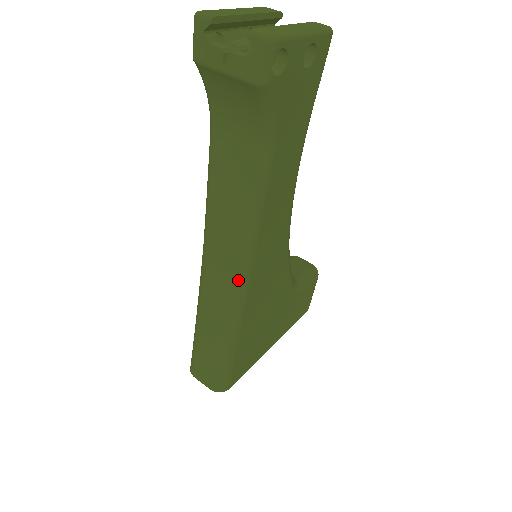
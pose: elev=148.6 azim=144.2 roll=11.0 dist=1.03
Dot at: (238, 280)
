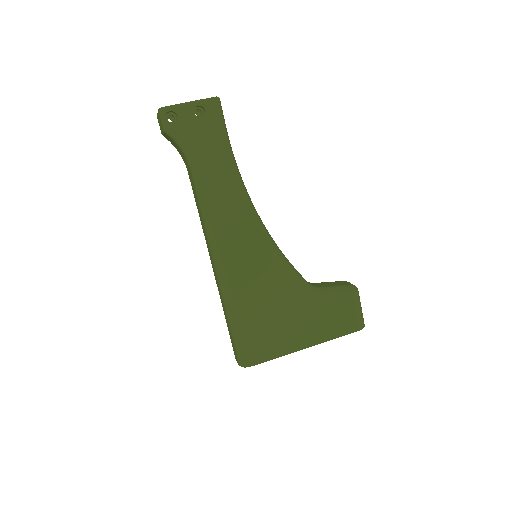
Dot at: (216, 258)
